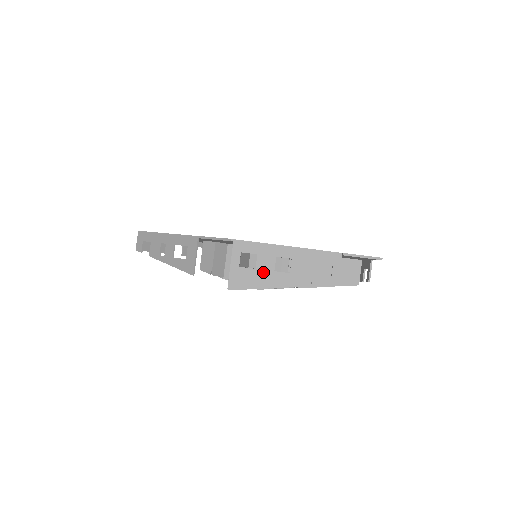
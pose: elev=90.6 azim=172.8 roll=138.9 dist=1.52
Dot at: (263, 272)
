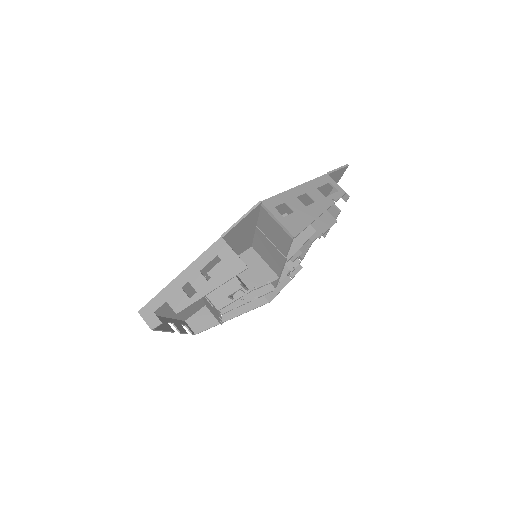
Dot at: (301, 211)
